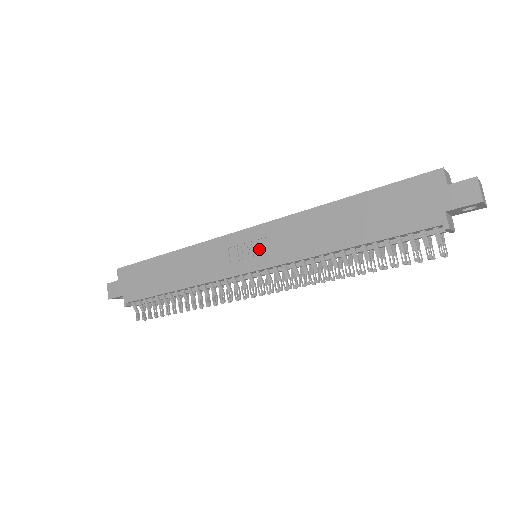
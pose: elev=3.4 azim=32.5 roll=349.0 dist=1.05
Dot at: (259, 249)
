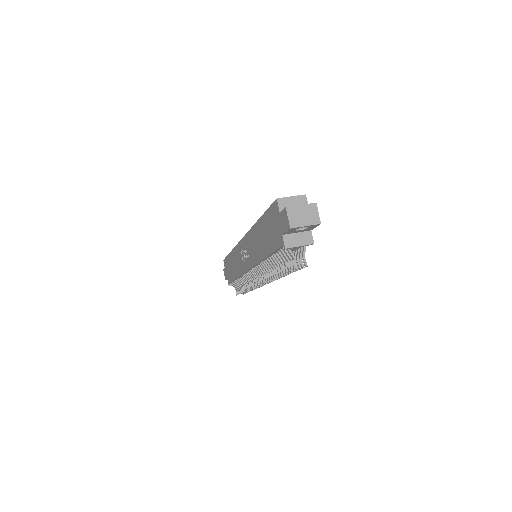
Dot at: (247, 254)
